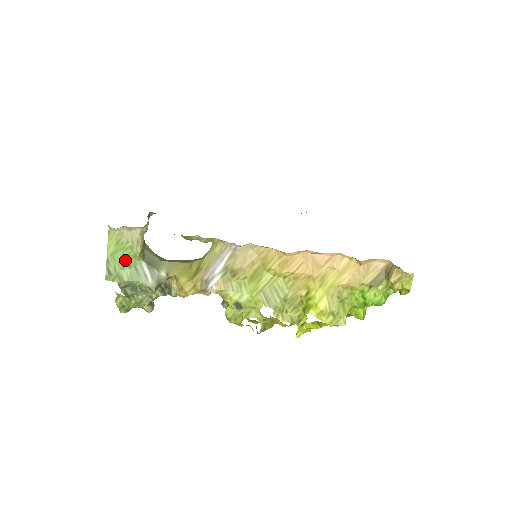
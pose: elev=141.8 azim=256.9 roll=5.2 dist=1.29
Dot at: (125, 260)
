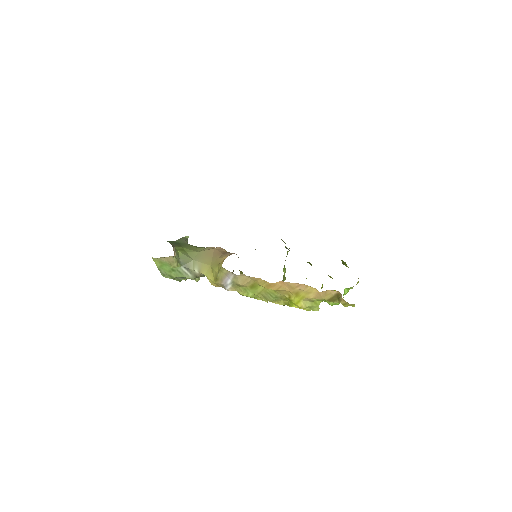
Dot at: (170, 269)
